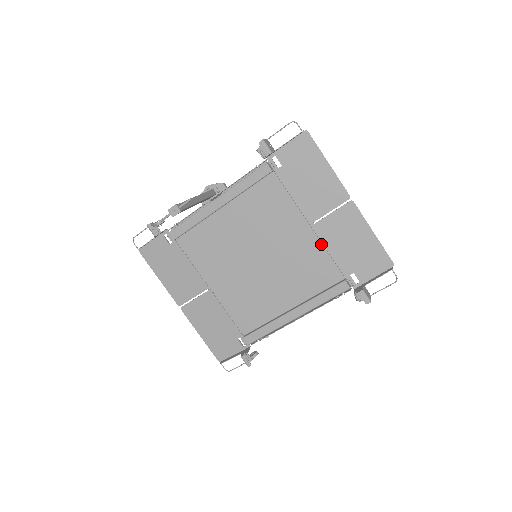
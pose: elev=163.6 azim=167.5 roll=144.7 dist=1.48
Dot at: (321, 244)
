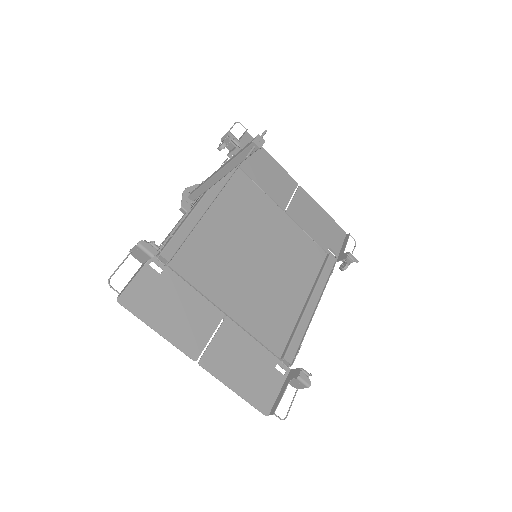
Dot at: (299, 227)
